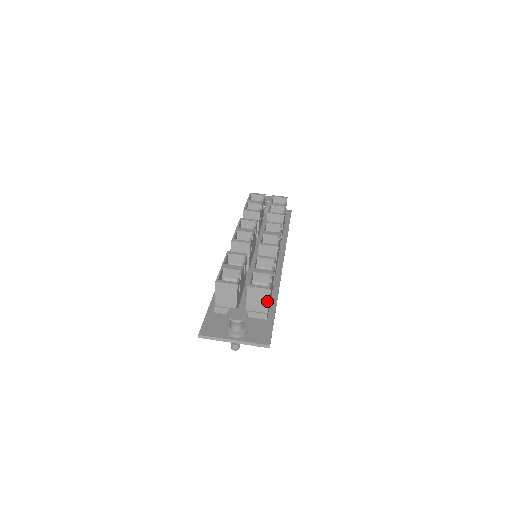
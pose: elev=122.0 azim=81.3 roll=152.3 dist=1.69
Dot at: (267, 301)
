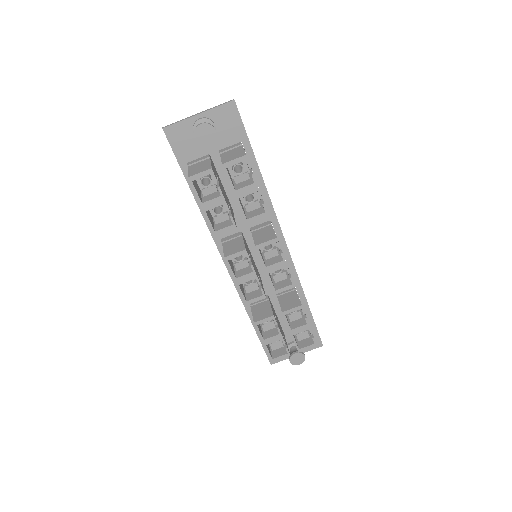
Dot at: occluded
